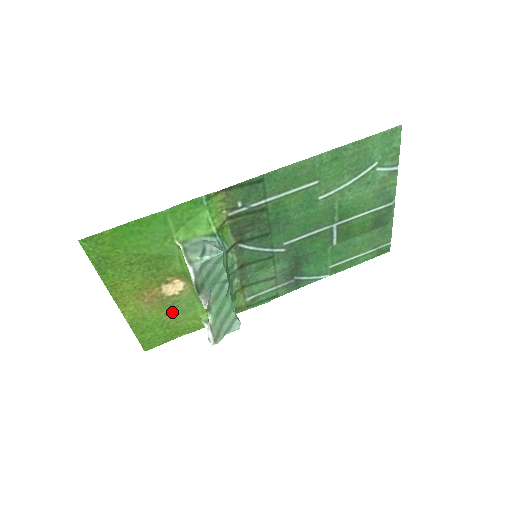
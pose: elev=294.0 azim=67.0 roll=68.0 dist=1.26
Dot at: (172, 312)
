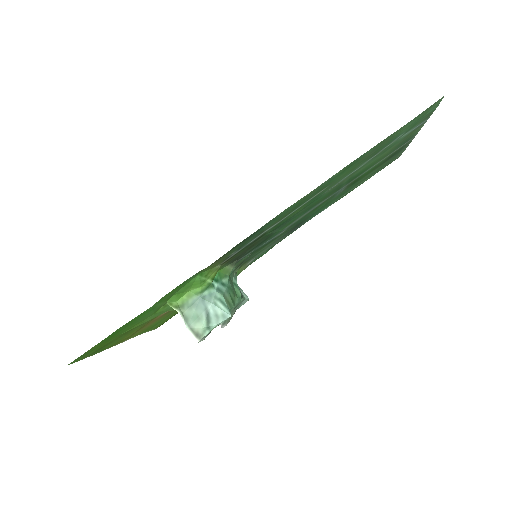
Dot at: occluded
